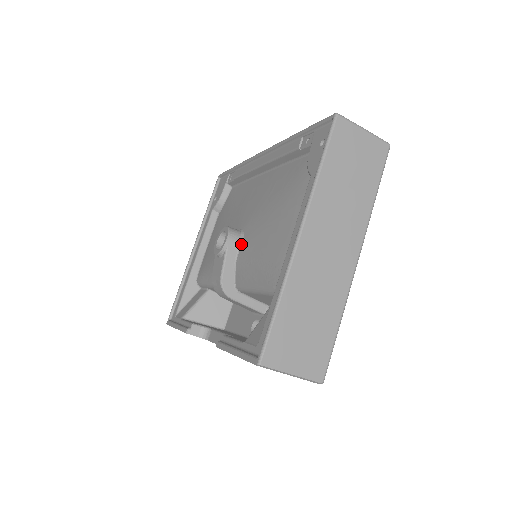
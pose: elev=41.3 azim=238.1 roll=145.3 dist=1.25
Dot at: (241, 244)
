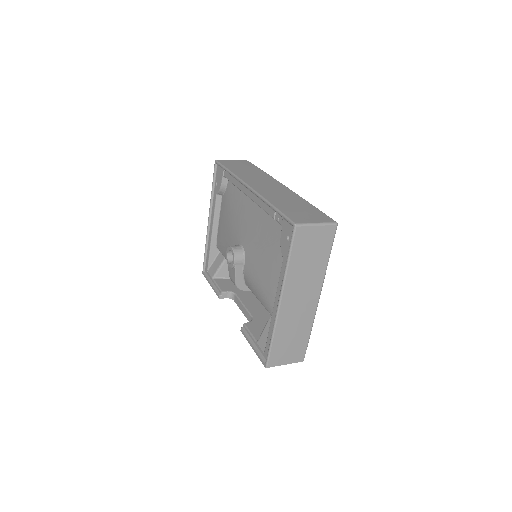
Dot at: (244, 261)
